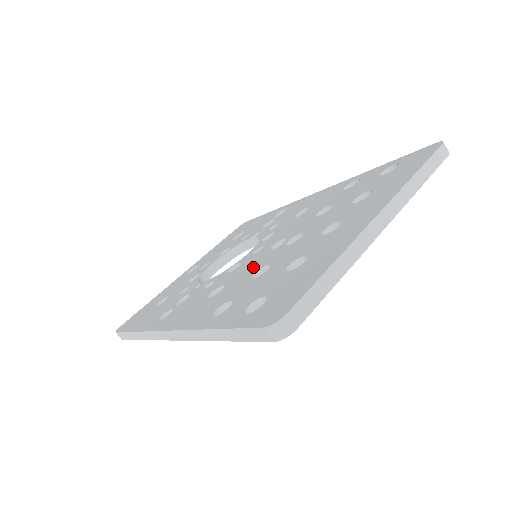
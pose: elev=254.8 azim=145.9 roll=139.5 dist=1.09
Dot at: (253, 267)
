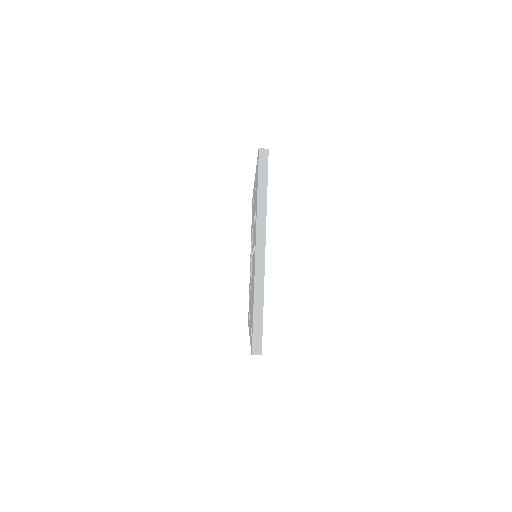
Dot at: occluded
